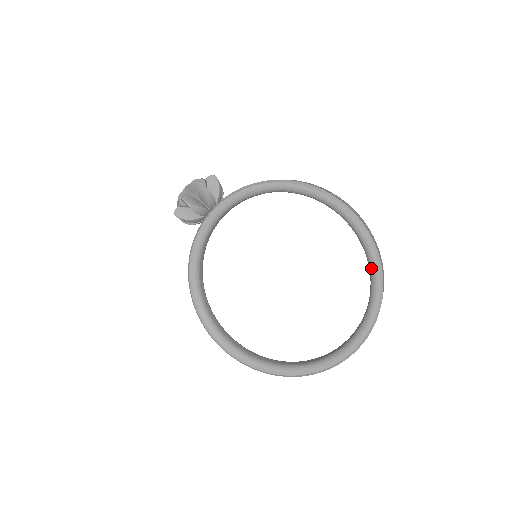
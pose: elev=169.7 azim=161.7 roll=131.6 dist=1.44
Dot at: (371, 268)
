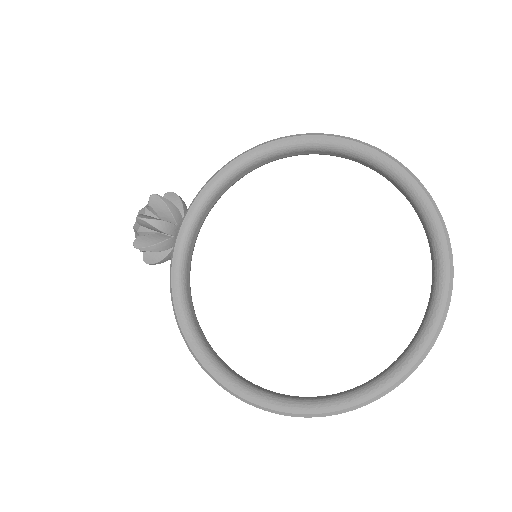
Dot at: (404, 185)
